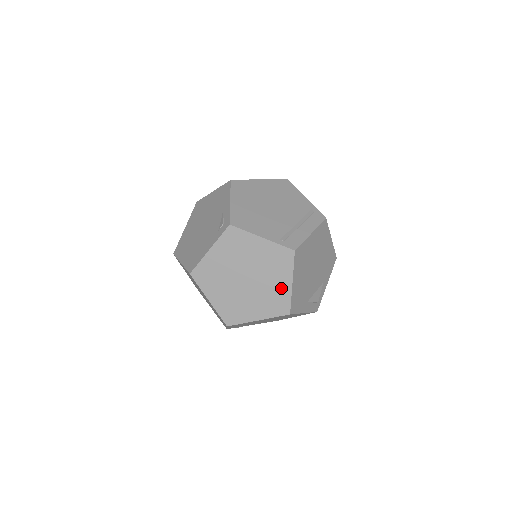
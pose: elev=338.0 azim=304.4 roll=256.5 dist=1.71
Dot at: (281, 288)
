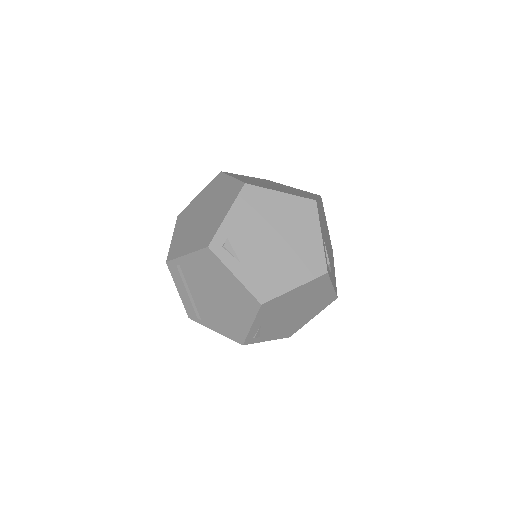
Dot at: occluded
